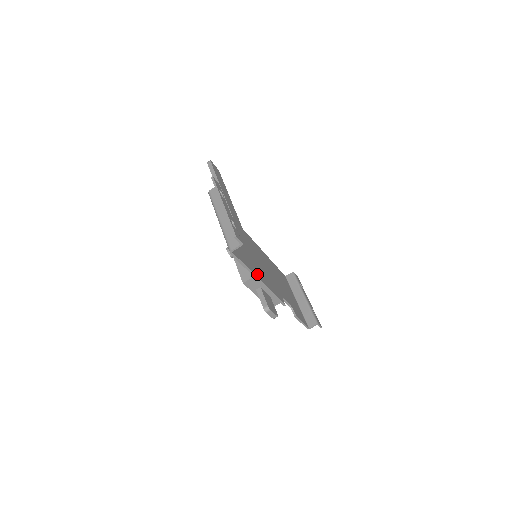
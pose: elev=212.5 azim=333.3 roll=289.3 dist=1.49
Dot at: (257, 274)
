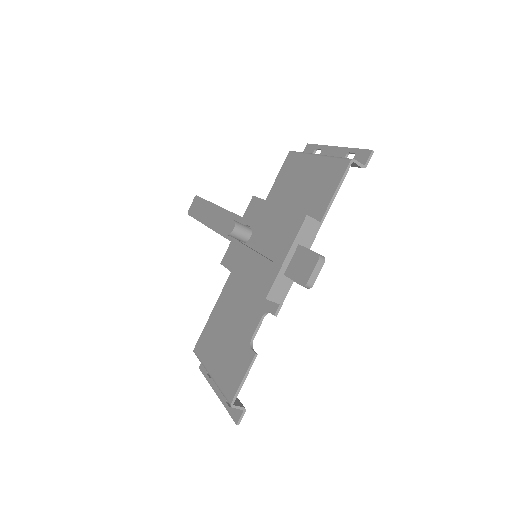
Dot at: occluded
